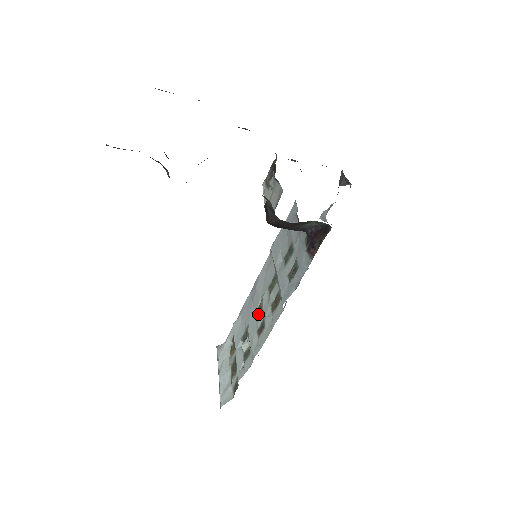
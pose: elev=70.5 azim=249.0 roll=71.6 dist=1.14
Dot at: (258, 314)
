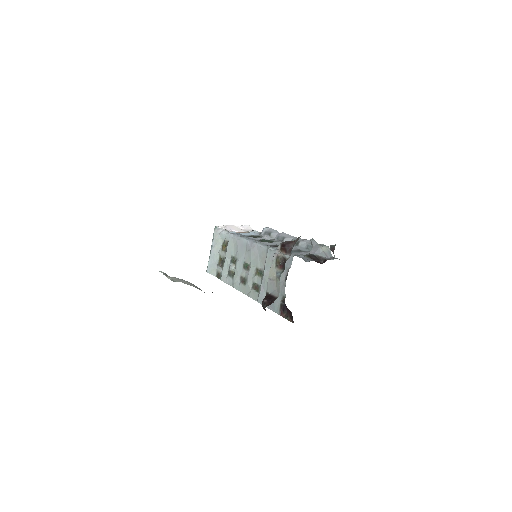
Dot at: (245, 268)
